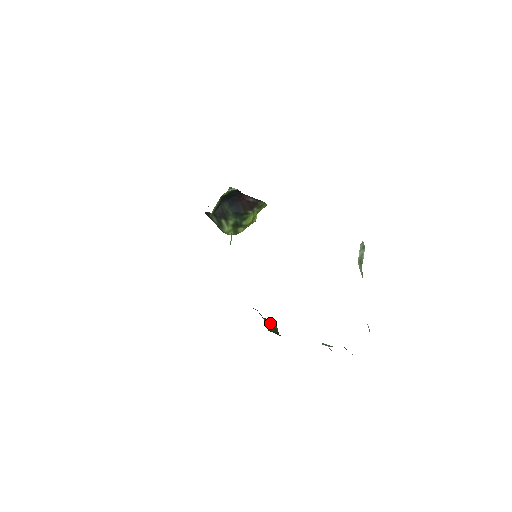
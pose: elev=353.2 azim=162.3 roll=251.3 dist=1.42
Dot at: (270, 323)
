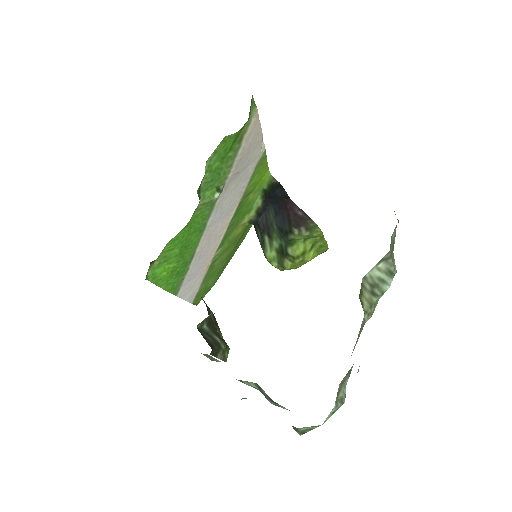
Dot at: (214, 330)
